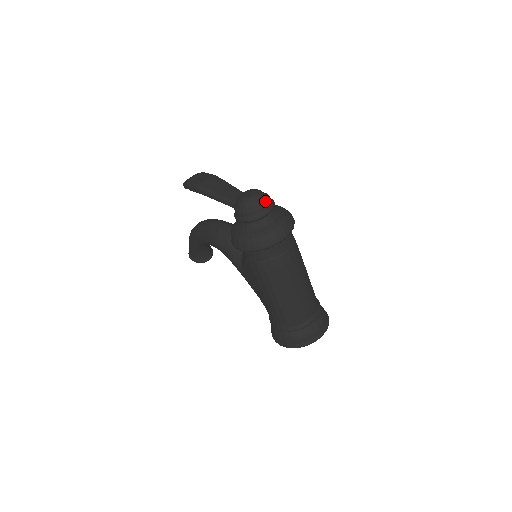
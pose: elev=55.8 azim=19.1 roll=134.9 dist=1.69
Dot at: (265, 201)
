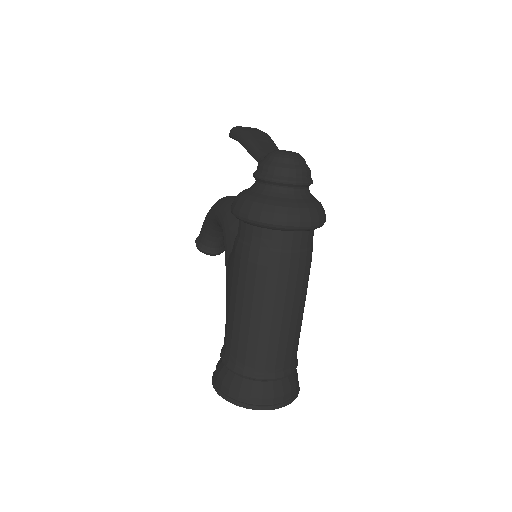
Dot at: (300, 168)
